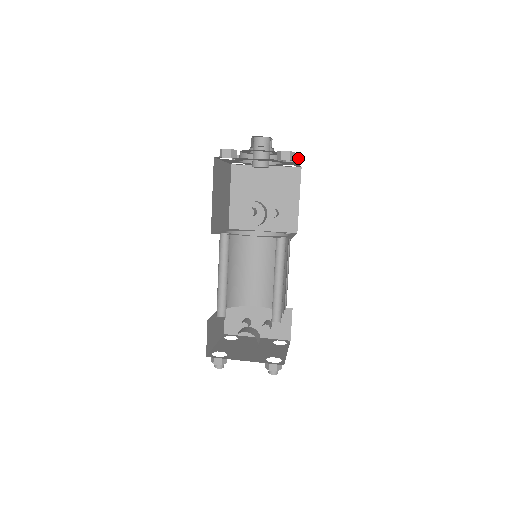
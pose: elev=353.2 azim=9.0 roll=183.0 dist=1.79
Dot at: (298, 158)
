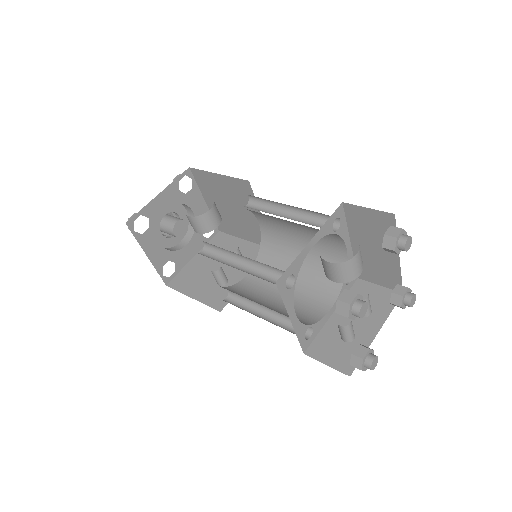
Dot at: occluded
